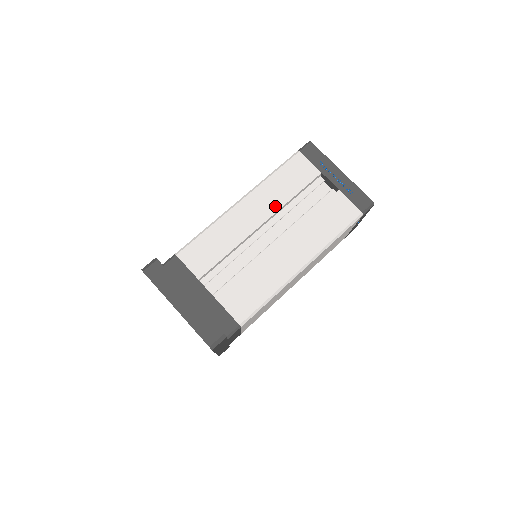
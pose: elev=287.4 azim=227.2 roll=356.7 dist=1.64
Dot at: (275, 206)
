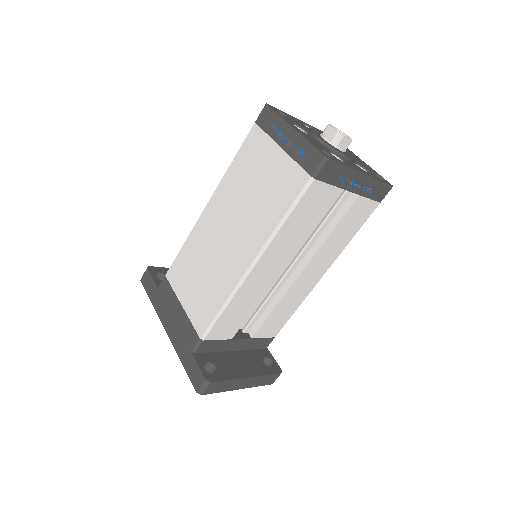
Dot at: (292, 250)
